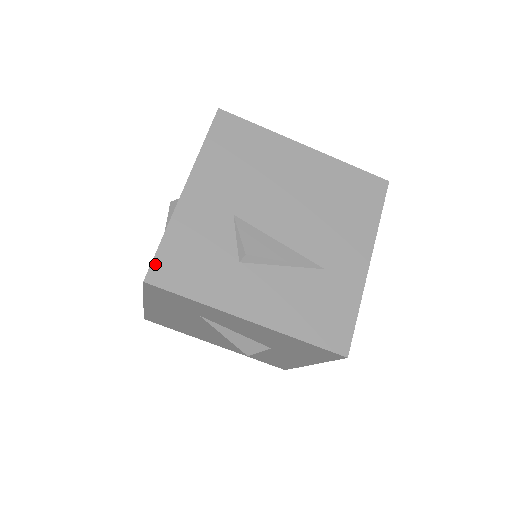
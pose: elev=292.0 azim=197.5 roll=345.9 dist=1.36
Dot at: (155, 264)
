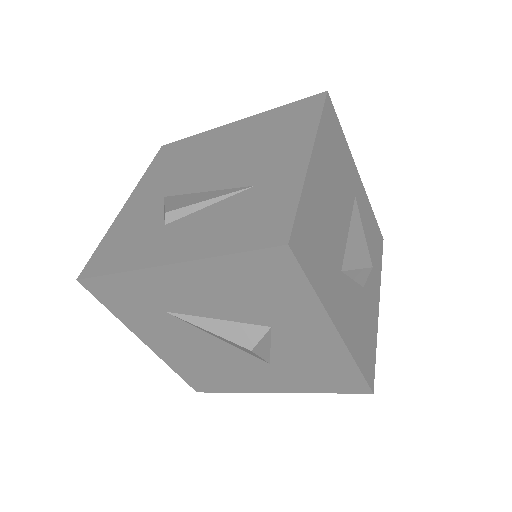
Dot at: (89, 263)
